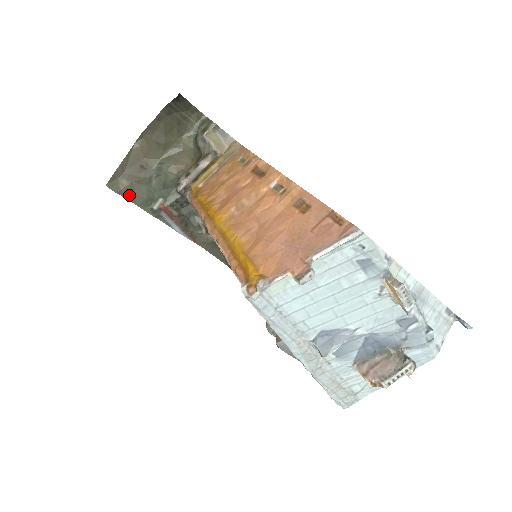
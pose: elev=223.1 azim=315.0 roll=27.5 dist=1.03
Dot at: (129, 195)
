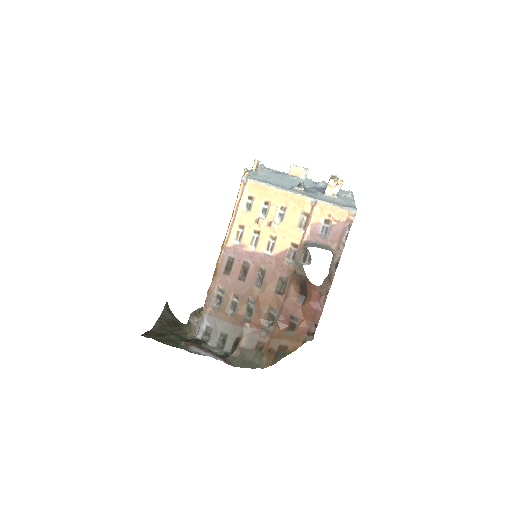
Dot at: (159, 341)
